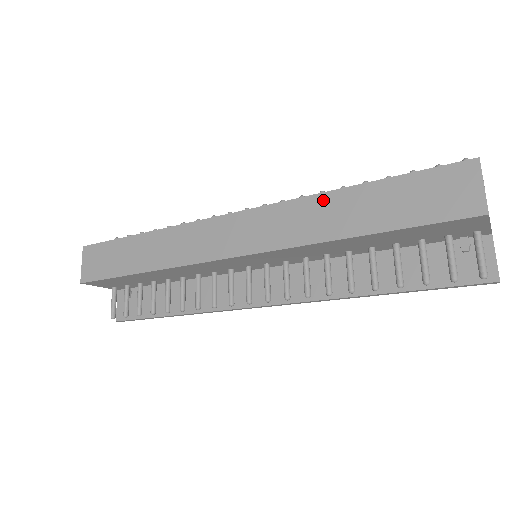
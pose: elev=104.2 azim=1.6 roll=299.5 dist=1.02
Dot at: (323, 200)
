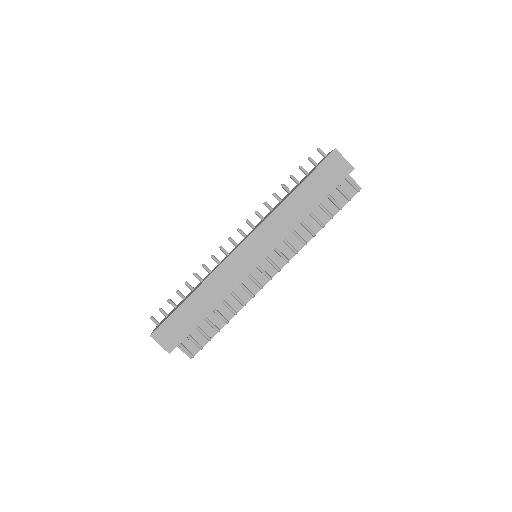
Dot at: (284, 206)
